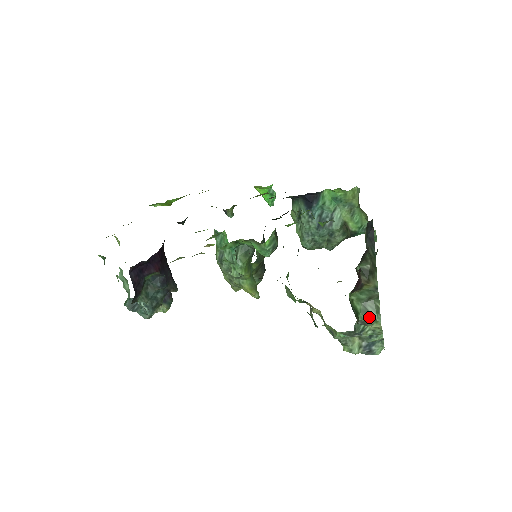
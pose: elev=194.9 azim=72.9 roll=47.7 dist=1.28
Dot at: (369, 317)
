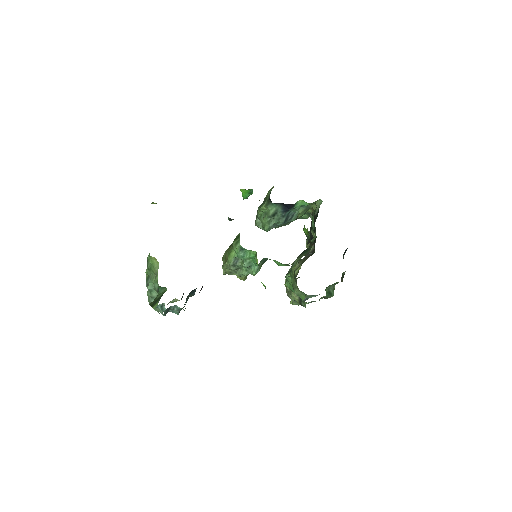
Dot at: (330, 295)
